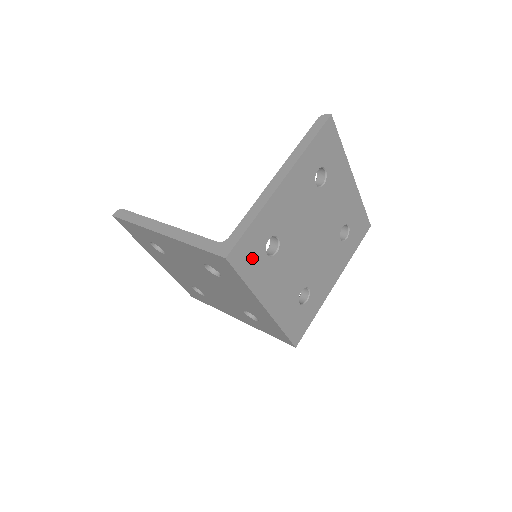
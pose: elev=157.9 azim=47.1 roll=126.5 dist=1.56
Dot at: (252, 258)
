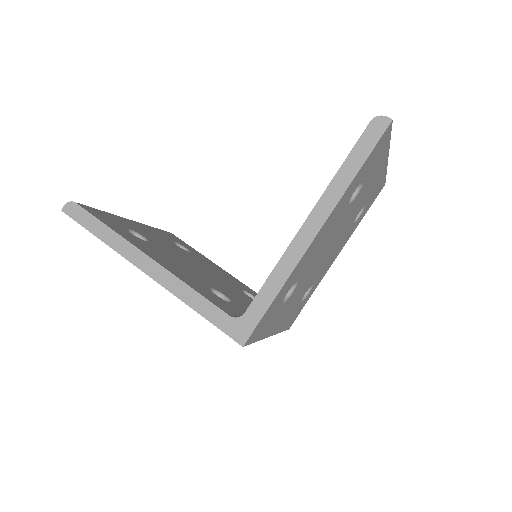
Dot at: (268, 320)
